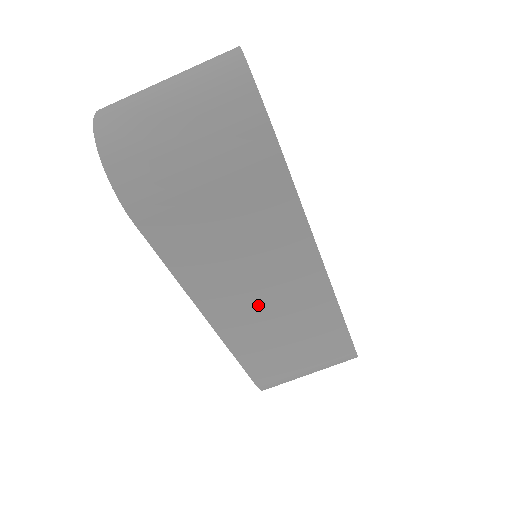
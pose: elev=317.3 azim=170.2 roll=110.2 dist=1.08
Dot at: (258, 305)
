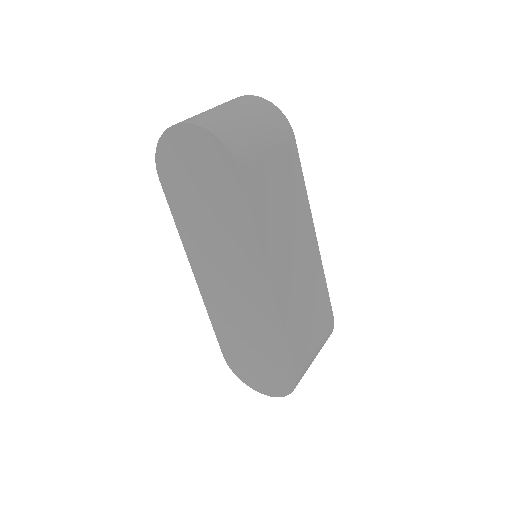
Dot at: (292, 265)
